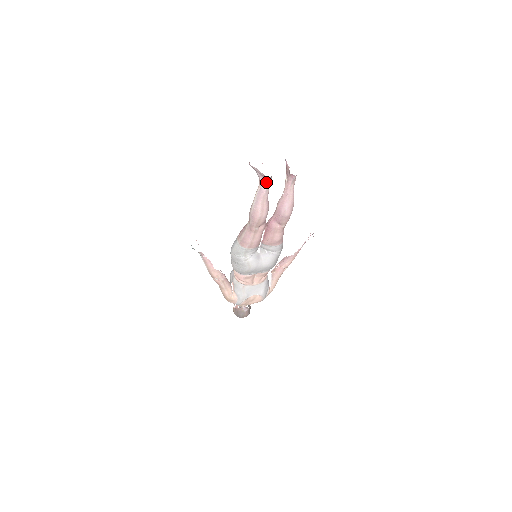
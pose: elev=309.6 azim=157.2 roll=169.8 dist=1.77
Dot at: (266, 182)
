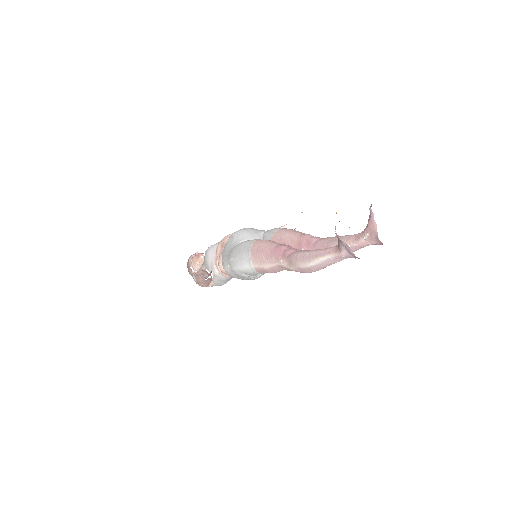
Dot at: (350, 257)
